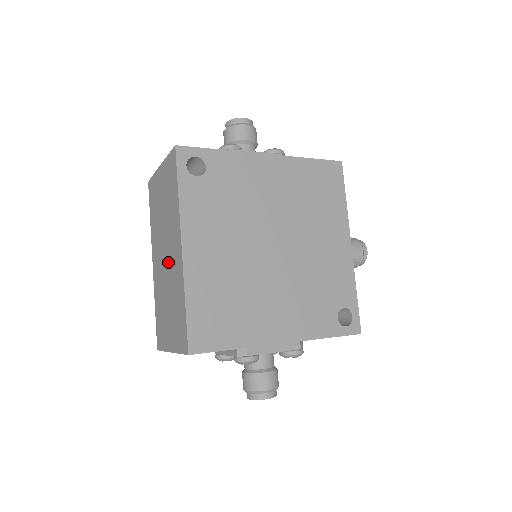
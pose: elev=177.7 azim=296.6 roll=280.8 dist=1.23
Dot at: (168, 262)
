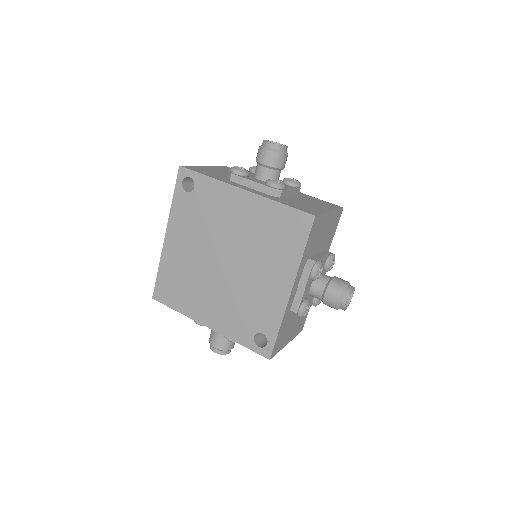
Dot at: occluded
